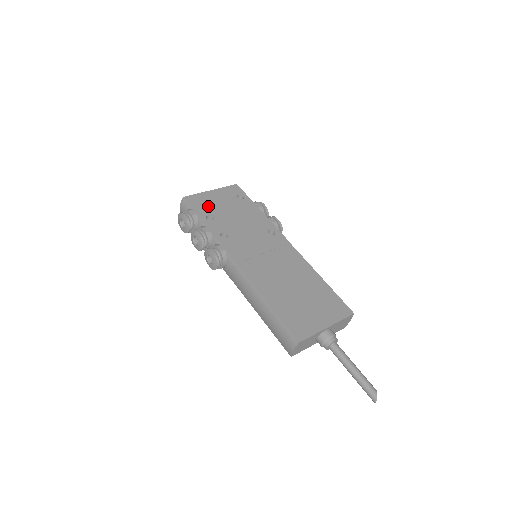
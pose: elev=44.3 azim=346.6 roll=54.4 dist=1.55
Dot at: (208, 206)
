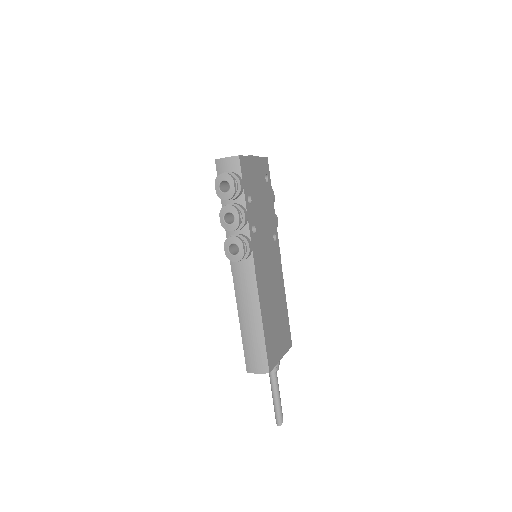
Dot at: (251, 180)
